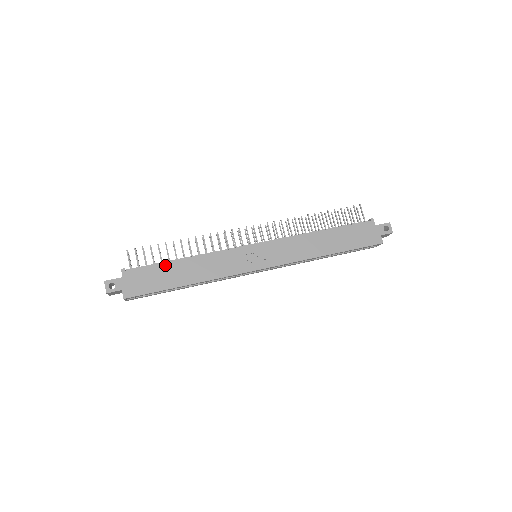
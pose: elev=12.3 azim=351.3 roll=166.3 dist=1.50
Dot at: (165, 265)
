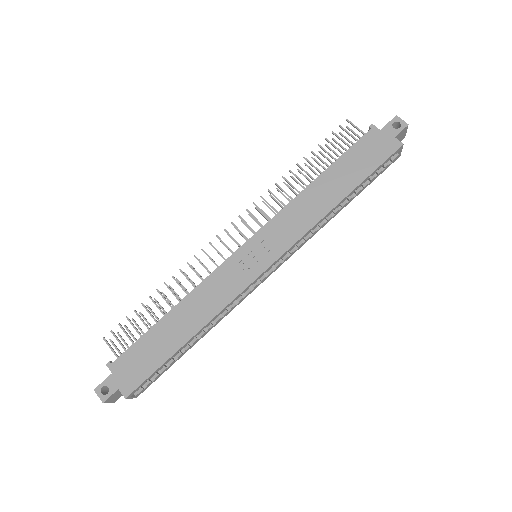
Dot at: (153, 330)
